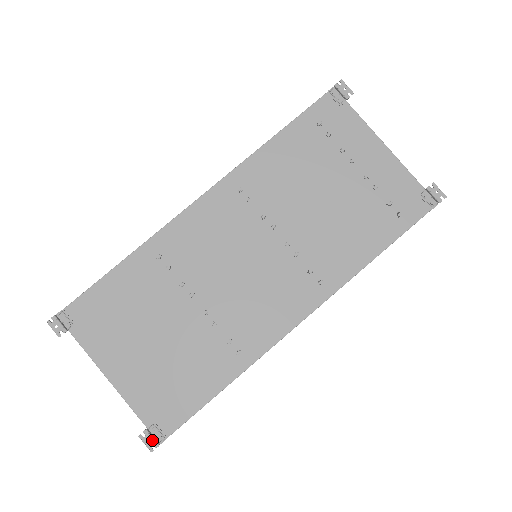
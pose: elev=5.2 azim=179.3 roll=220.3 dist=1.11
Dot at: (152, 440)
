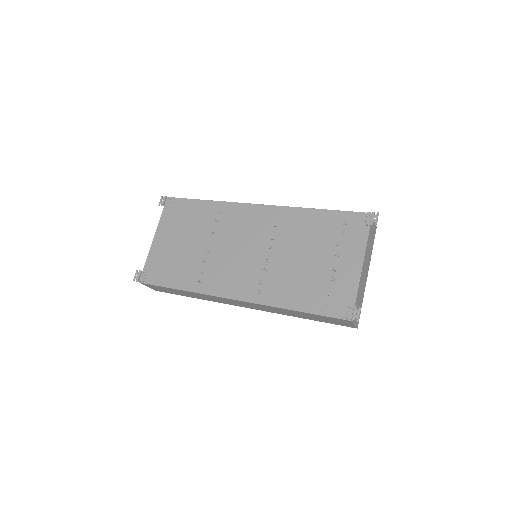
Dot at: (138, 277)
